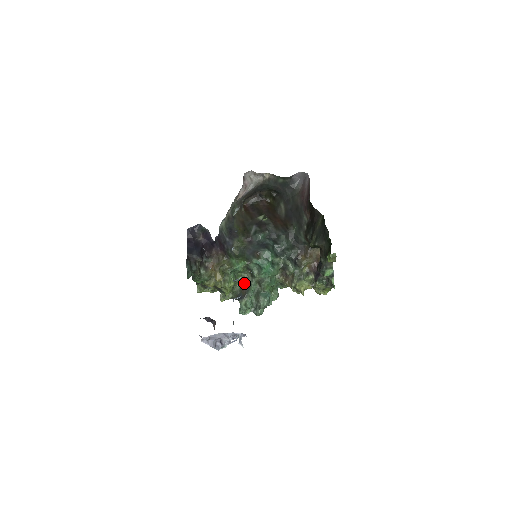
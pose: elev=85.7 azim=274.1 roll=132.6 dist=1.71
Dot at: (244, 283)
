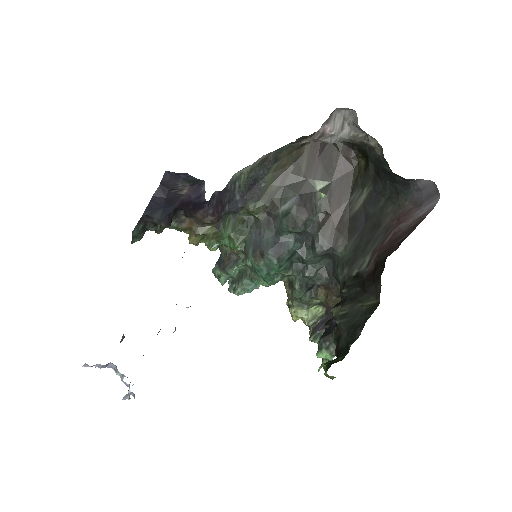
Dot at: (234, 252)
